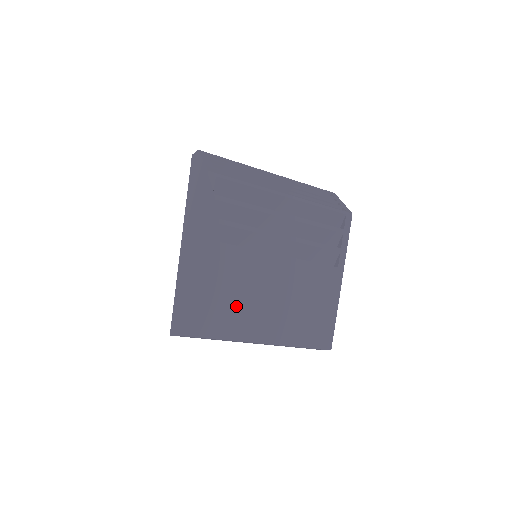
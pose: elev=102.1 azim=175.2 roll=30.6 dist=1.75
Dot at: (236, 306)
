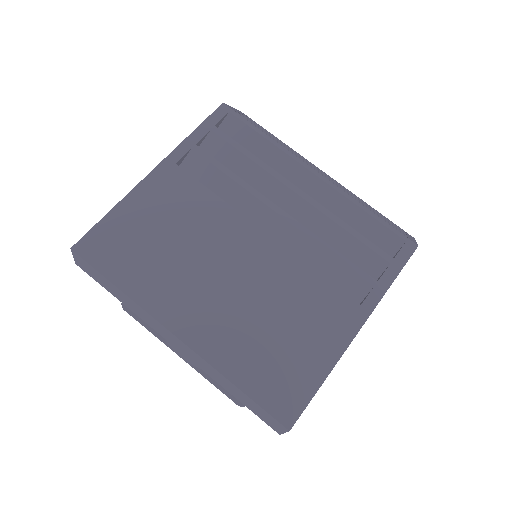
Dot at: (168, 261)
